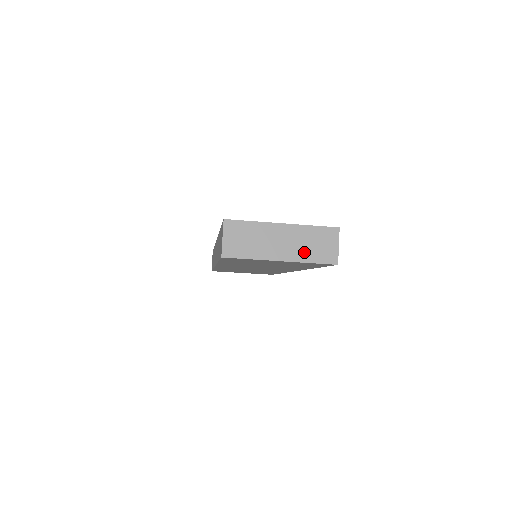
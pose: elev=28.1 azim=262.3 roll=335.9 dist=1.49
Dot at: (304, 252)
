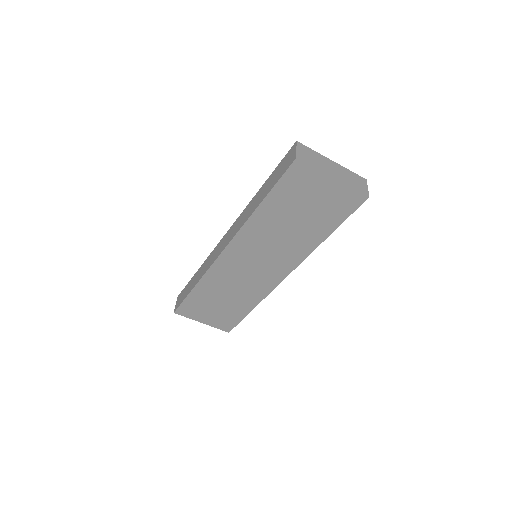
Dot at: (348, 181)
